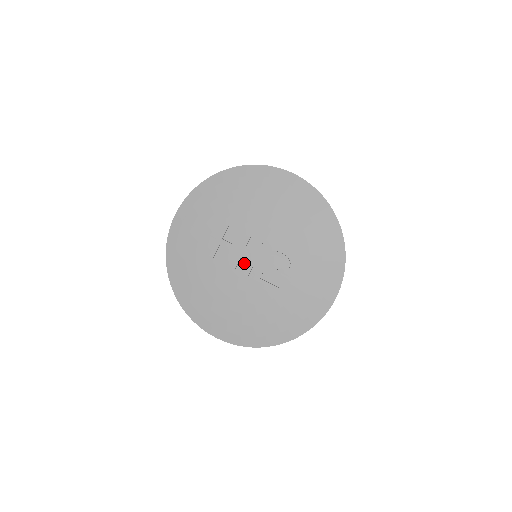
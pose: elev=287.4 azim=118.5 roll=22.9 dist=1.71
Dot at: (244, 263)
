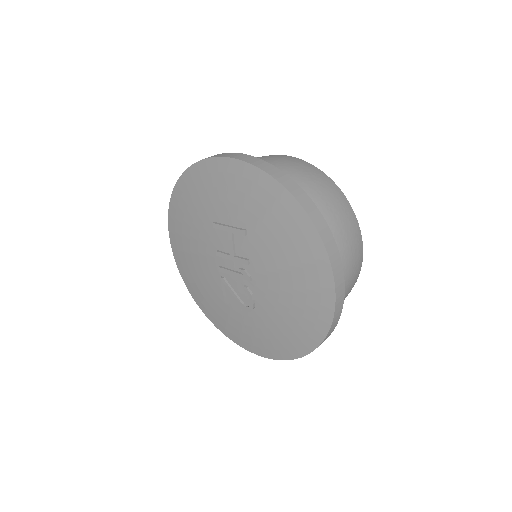
Dot at: (227, 263)
